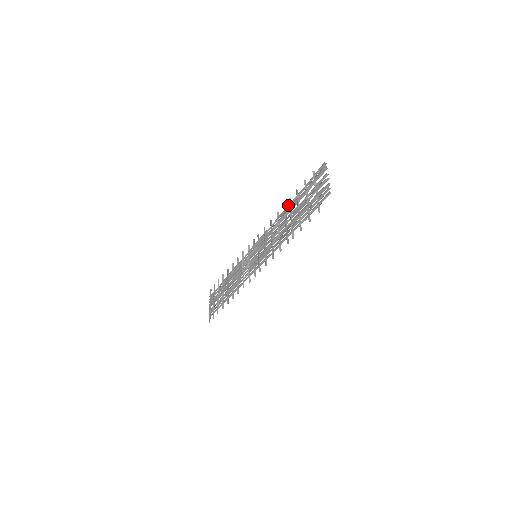
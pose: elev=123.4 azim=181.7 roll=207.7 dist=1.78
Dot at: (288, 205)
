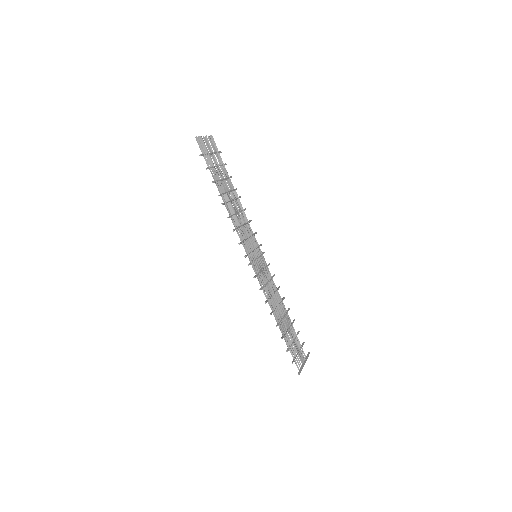
Dot at: (235, 192)
